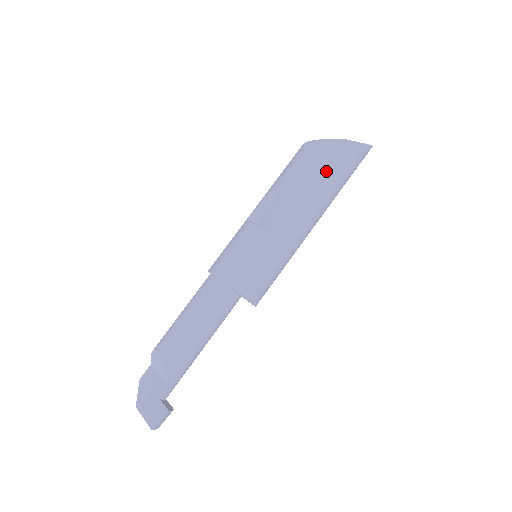
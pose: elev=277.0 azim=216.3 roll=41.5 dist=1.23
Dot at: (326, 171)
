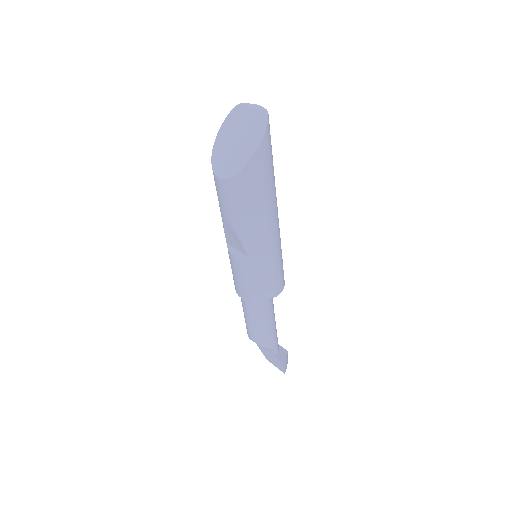
Dot at: (248, 190)
